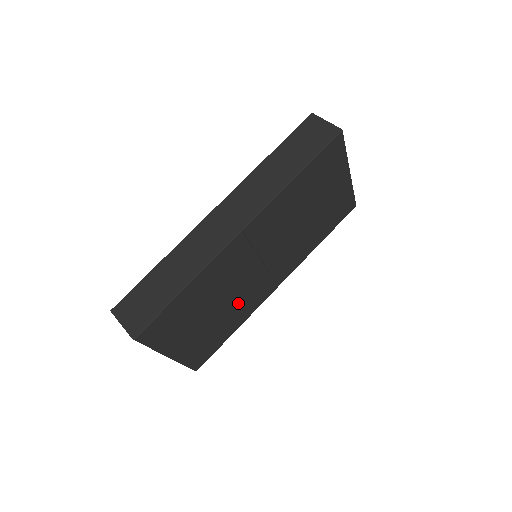
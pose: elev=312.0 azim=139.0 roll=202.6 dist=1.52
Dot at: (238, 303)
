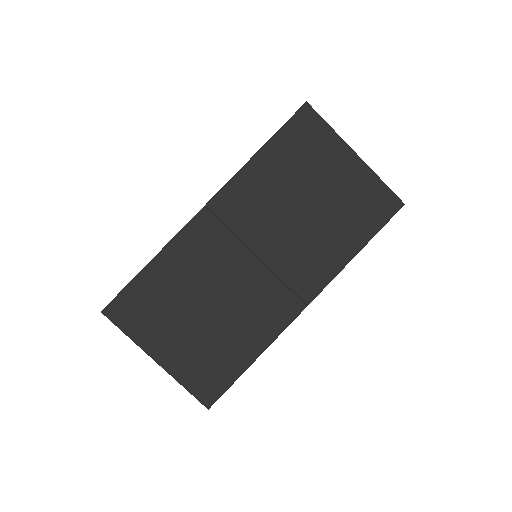
Dot at: (240, 311)
